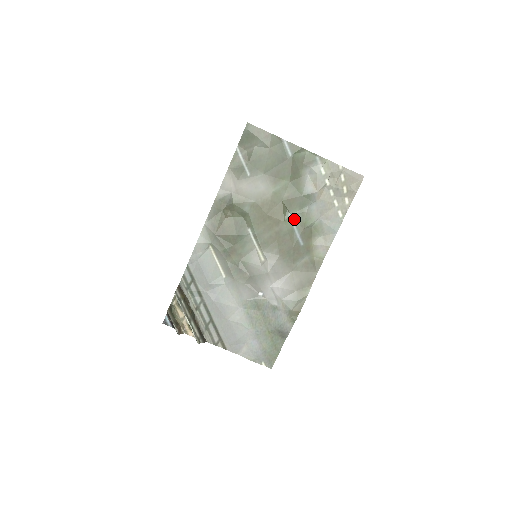
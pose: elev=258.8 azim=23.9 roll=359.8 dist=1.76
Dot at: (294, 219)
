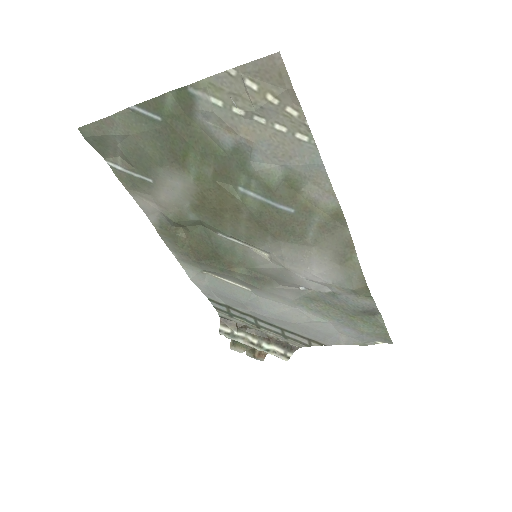
Dot at: (251, 190)
